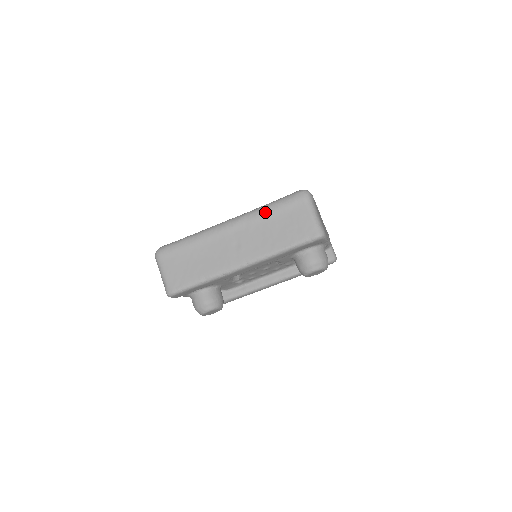
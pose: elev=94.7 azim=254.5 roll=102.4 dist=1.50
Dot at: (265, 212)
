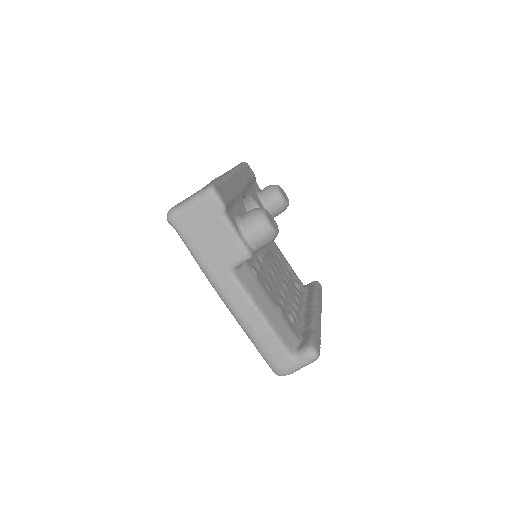
Dot at: occluded
